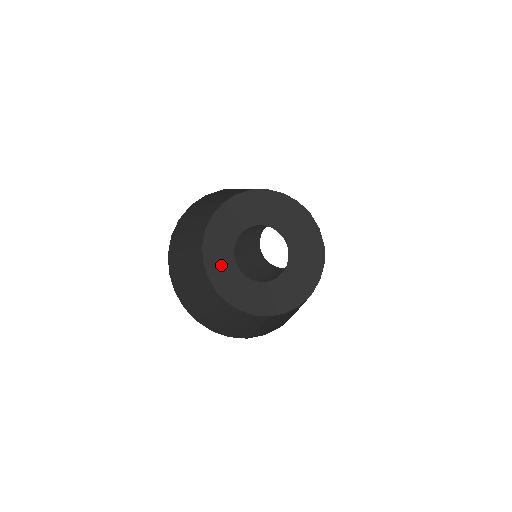
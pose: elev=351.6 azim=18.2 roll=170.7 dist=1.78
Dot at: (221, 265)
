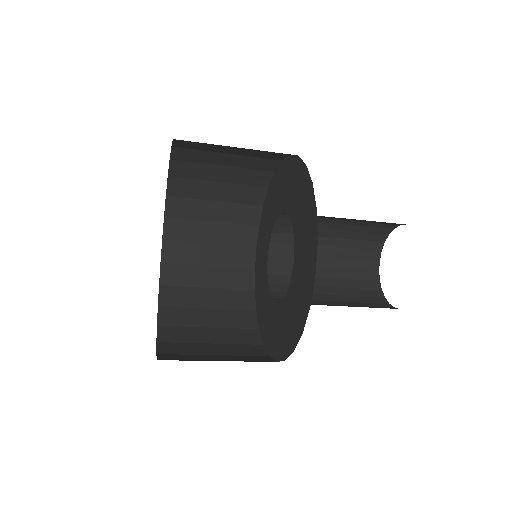
Dot at: (270, 324)
